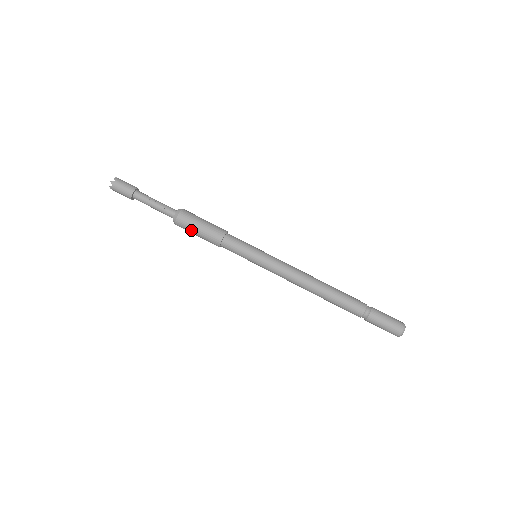
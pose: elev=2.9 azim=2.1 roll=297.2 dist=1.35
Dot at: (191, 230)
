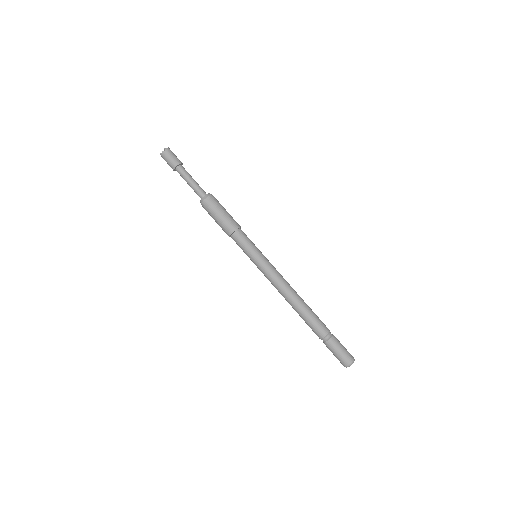
Dot at: (214, 212)
